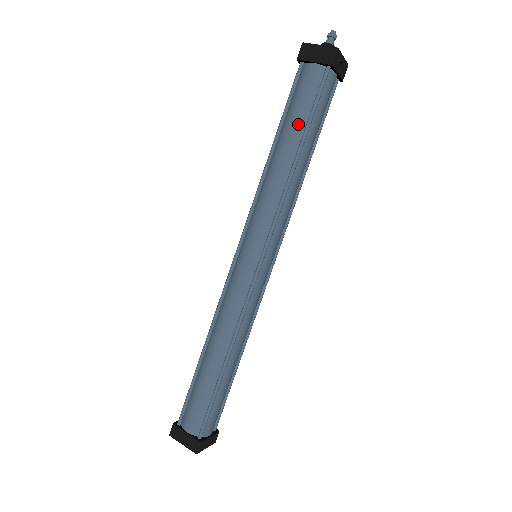
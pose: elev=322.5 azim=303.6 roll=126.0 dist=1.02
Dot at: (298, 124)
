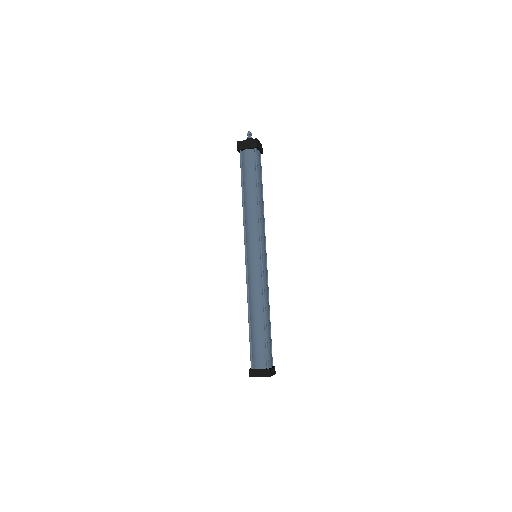
Dot at: (252, 180)
